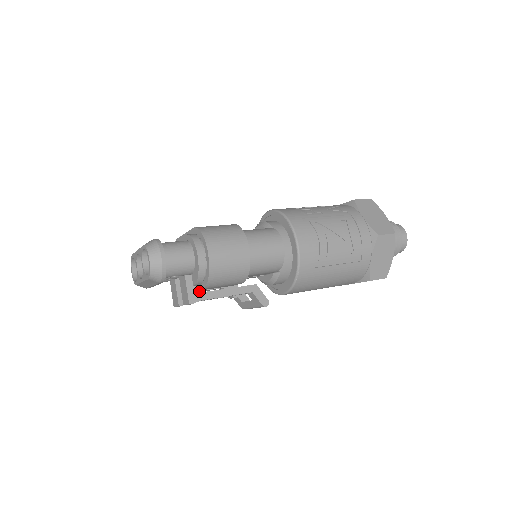
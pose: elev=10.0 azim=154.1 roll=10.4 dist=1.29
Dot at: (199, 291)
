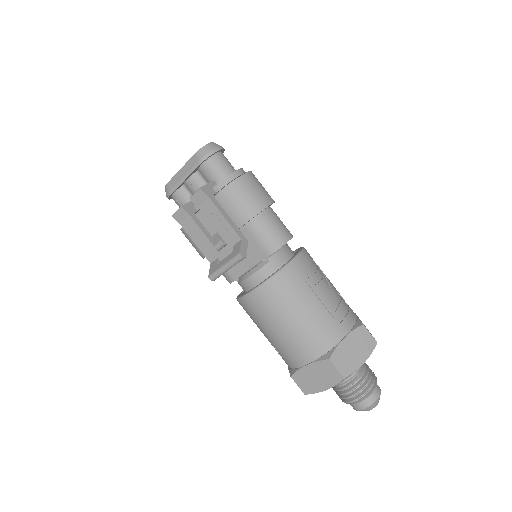
Dot at: (213, 194)
